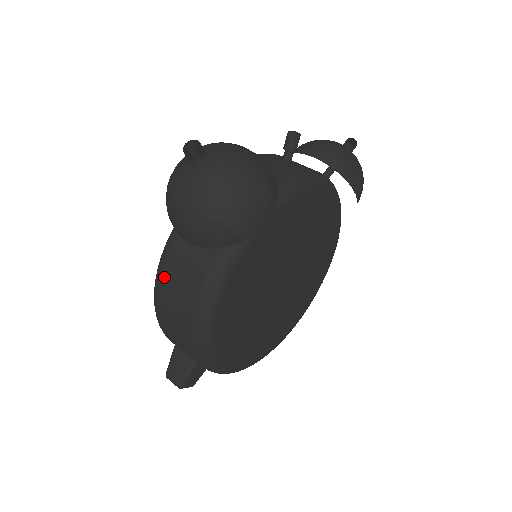
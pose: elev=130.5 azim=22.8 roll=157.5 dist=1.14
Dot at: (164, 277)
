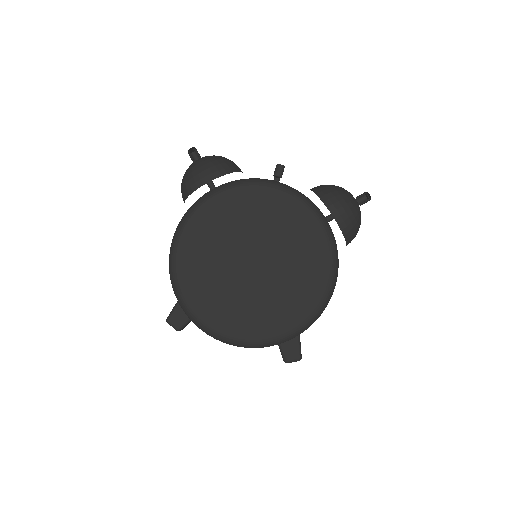
Dot at: occluded
